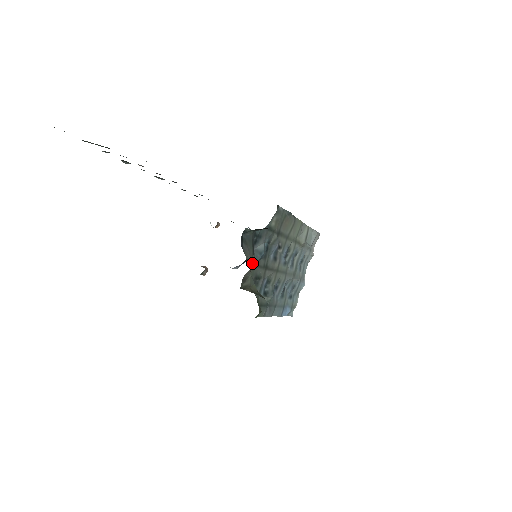
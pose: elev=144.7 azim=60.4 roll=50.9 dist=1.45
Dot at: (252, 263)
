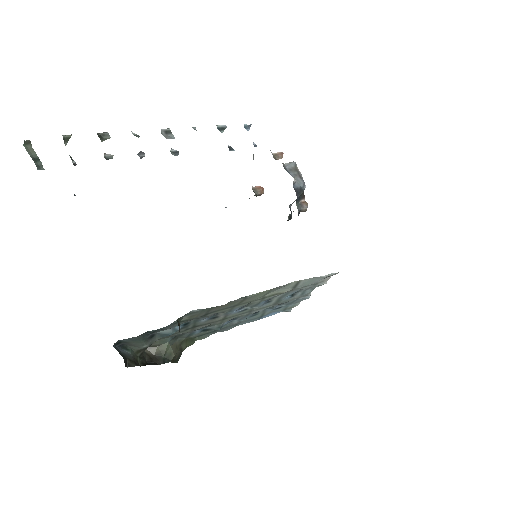
Dot at: (144, 348)
